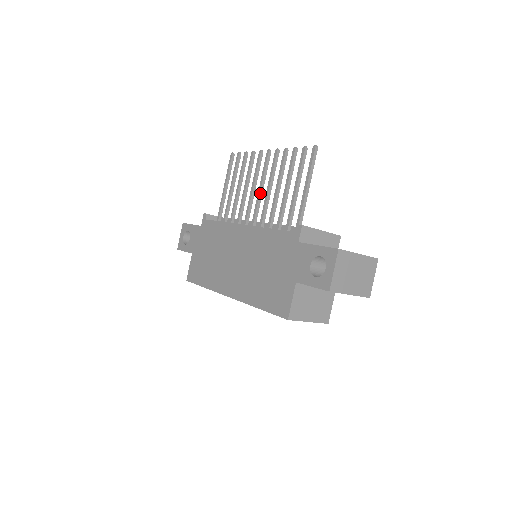
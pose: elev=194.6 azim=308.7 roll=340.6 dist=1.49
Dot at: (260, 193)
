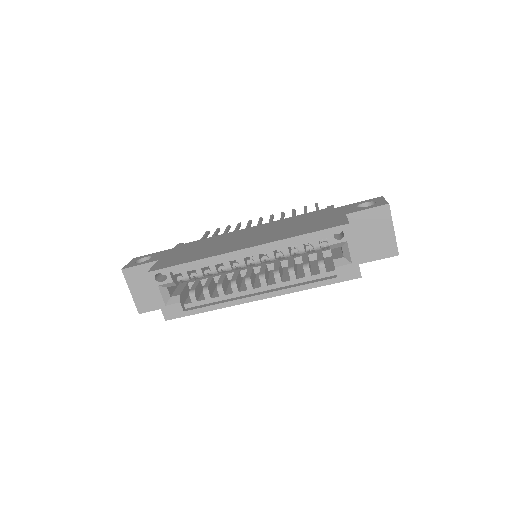
Dot at: occluded
